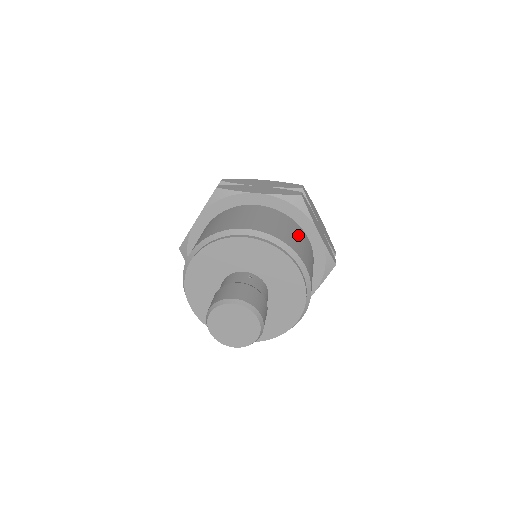
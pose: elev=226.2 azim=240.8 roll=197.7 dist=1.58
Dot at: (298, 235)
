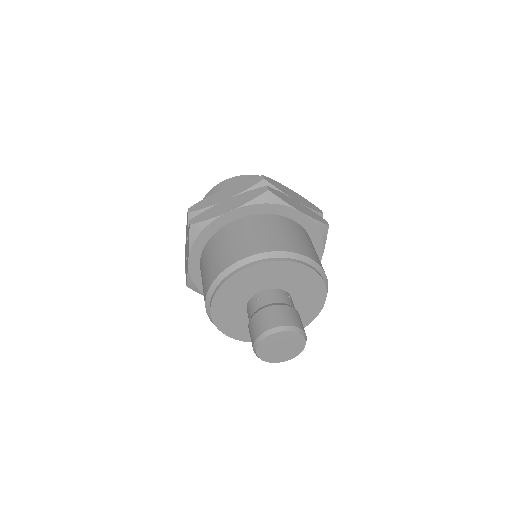
Dot at: occluded
